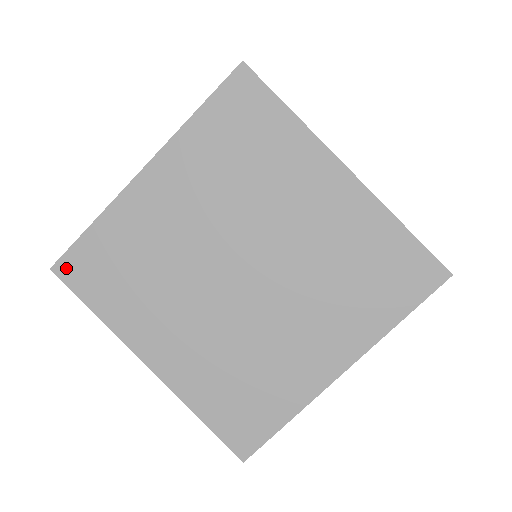
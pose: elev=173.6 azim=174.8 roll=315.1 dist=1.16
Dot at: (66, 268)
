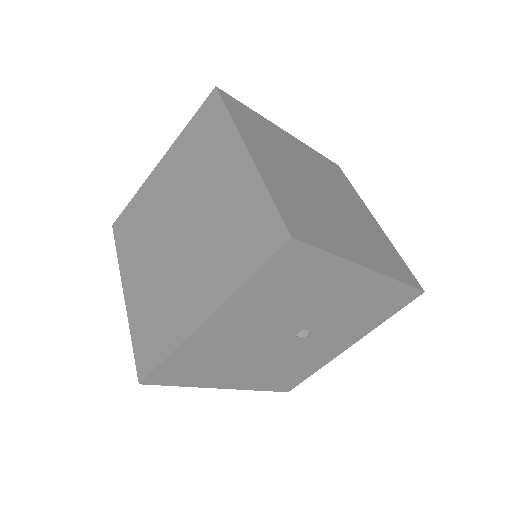
Dot at: (117, 225)
